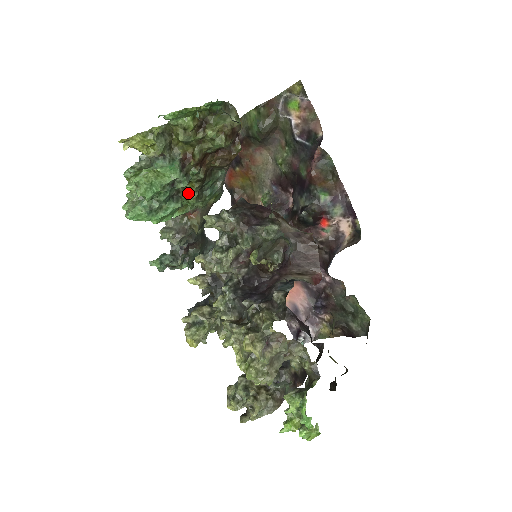
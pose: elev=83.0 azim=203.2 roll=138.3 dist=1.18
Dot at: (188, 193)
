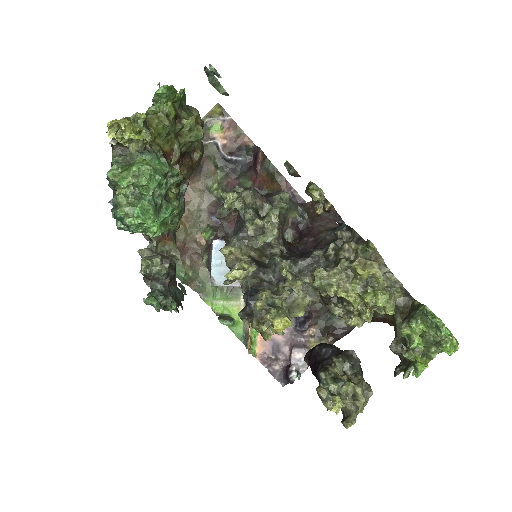
Dot at: occluded
